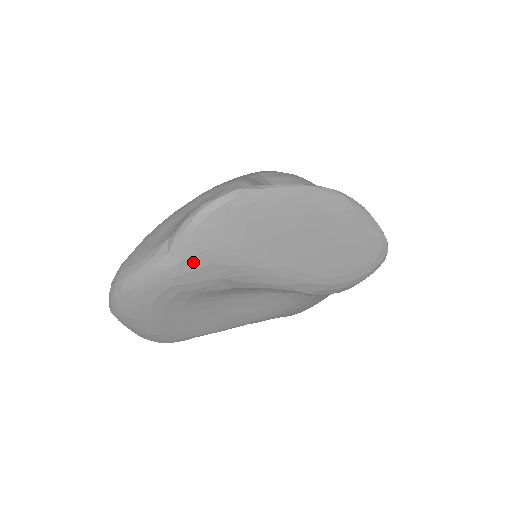
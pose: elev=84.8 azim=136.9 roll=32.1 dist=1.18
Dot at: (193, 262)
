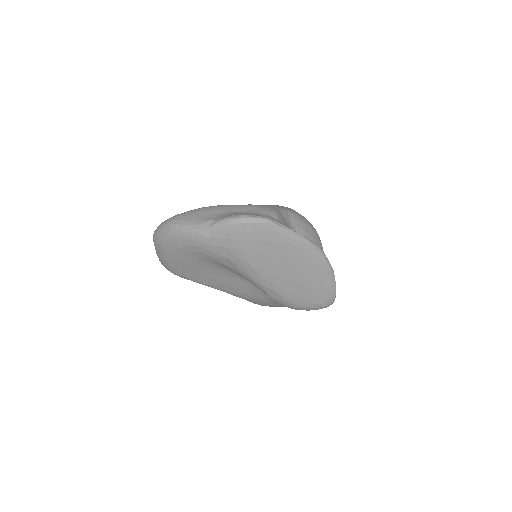
Dot at: (219, 241)
